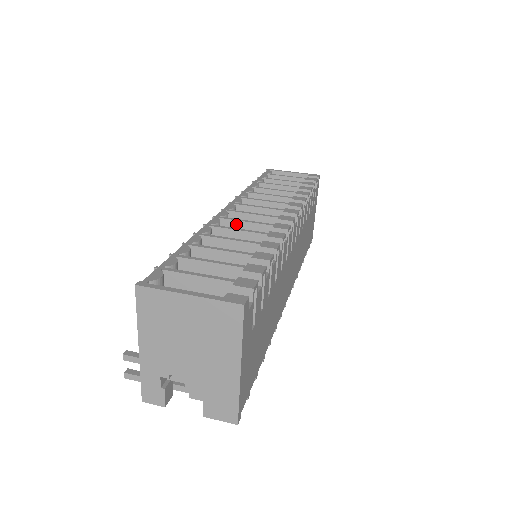
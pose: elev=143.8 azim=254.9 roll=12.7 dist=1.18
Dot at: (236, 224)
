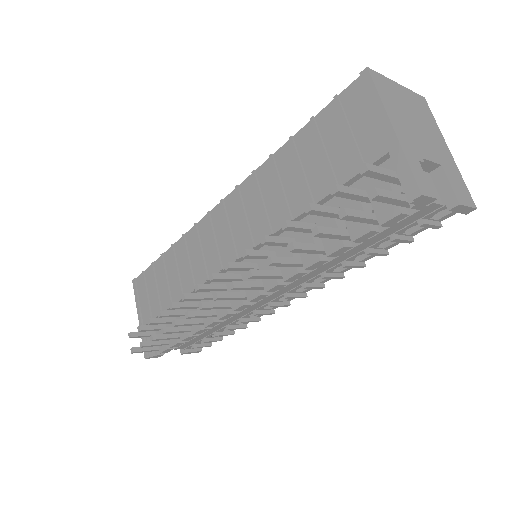
Dot at: occluded
